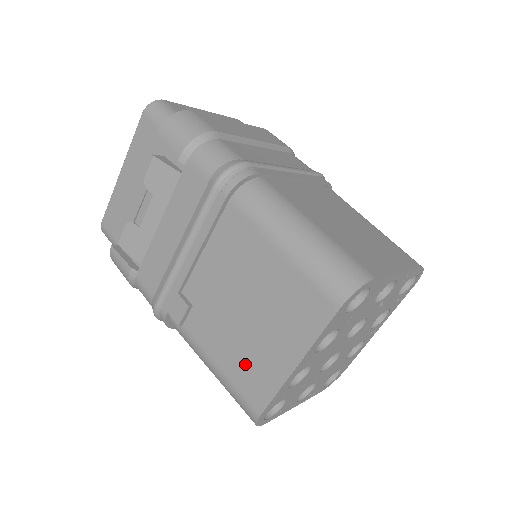
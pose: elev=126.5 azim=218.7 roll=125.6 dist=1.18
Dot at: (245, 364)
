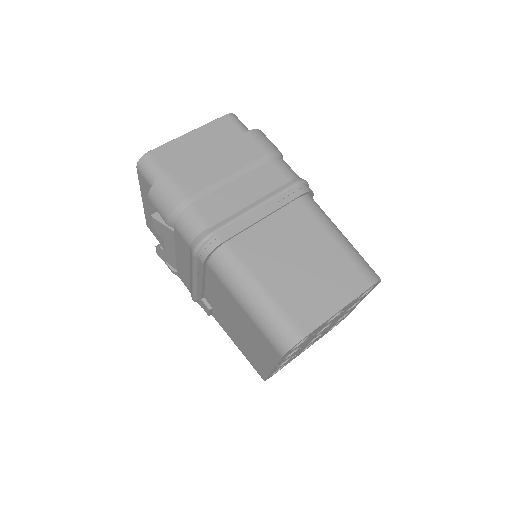
Dot at: (248, 353)
